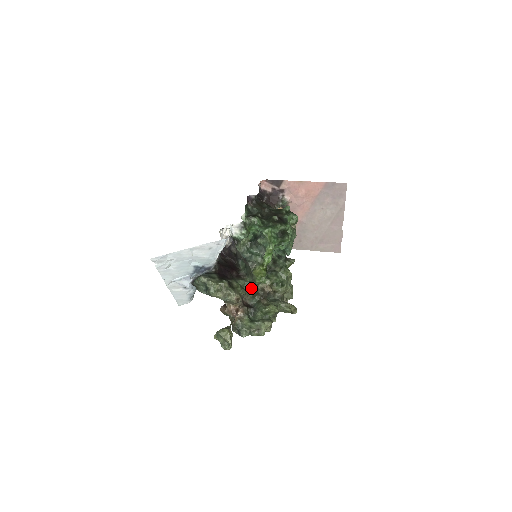
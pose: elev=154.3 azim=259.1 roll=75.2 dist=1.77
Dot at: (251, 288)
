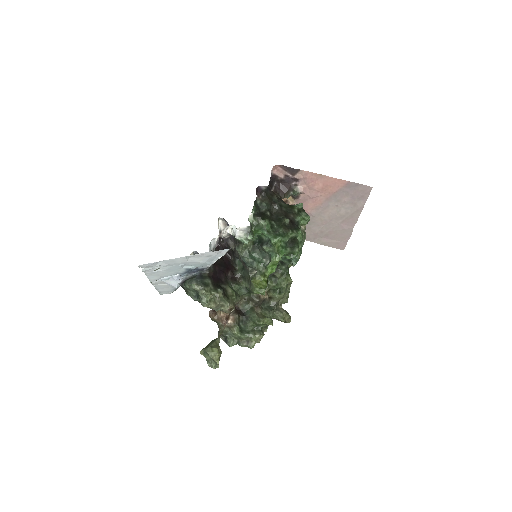
Dot at: (246, 293)
